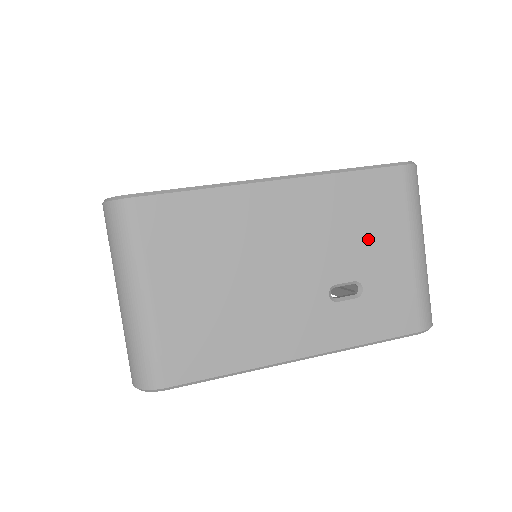
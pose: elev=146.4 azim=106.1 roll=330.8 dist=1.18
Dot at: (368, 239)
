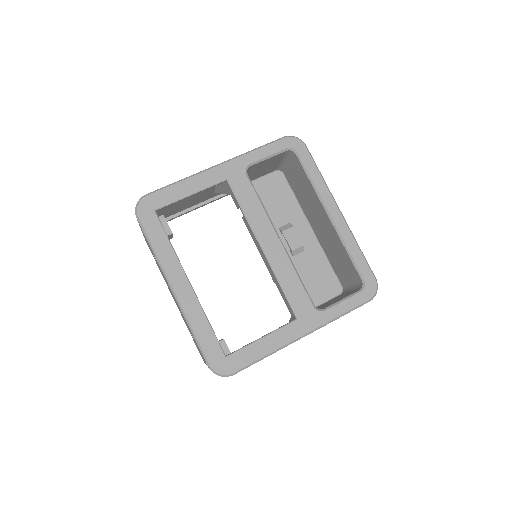
Dot at: occluded
